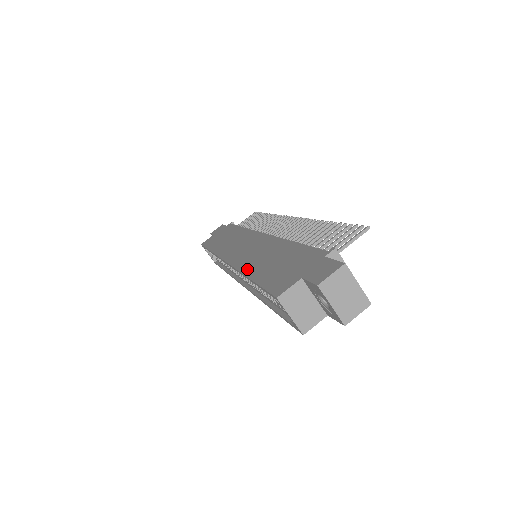
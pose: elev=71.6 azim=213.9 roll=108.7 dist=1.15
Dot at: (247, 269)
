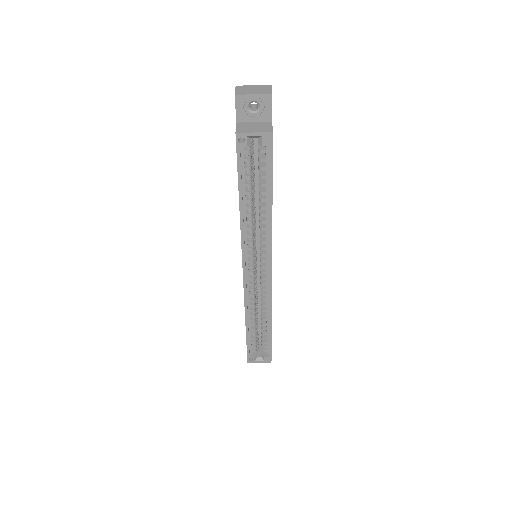
Dot at: (240, 217)
